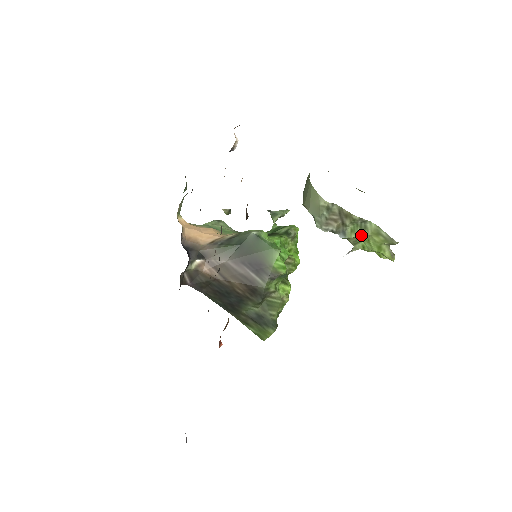
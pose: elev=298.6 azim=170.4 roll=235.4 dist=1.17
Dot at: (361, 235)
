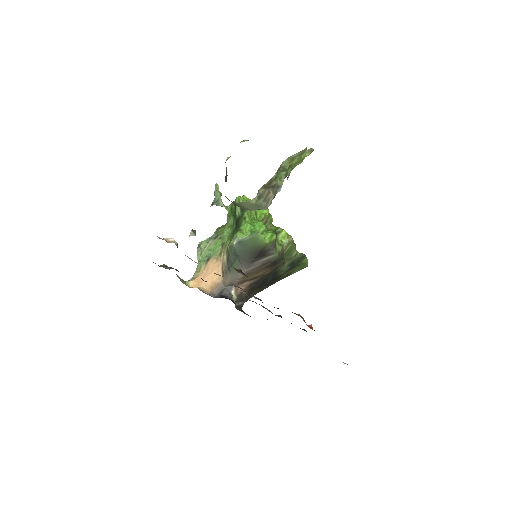
Dot at: (286, 172)
